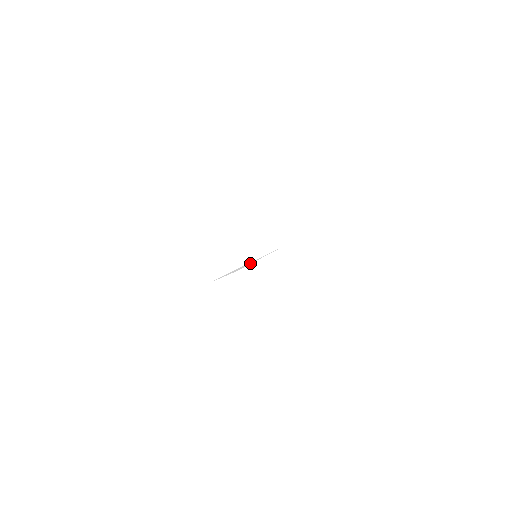
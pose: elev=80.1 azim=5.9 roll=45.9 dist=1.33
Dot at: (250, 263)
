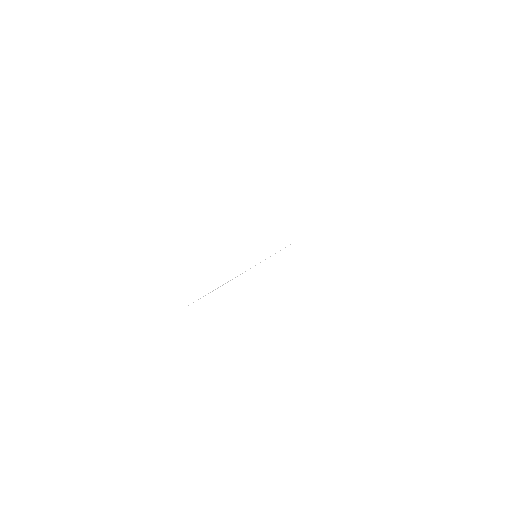
Dot at: occluded
